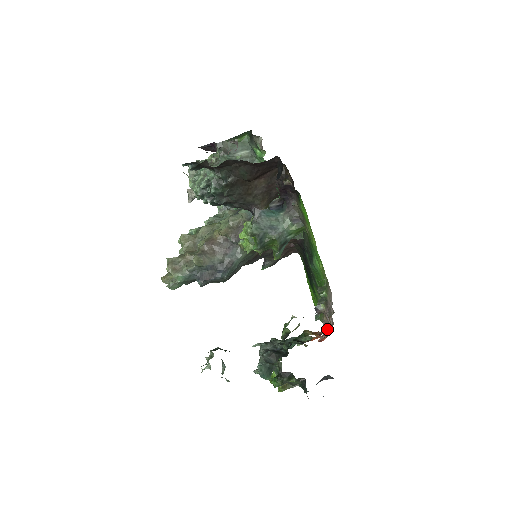
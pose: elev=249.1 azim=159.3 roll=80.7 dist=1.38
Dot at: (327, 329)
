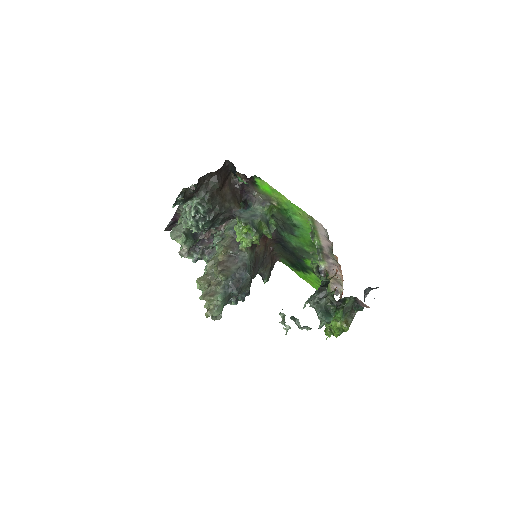
Dot at: (339, 288)
